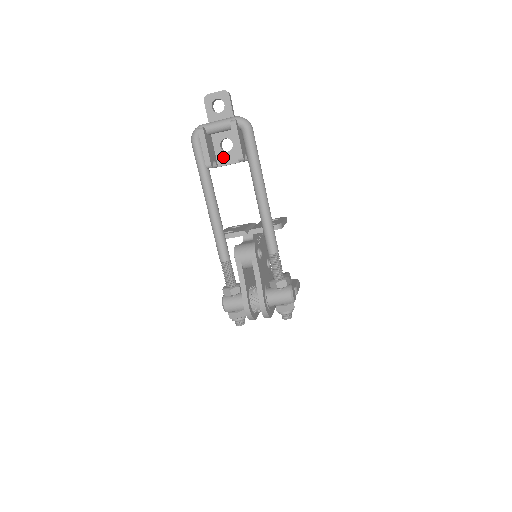
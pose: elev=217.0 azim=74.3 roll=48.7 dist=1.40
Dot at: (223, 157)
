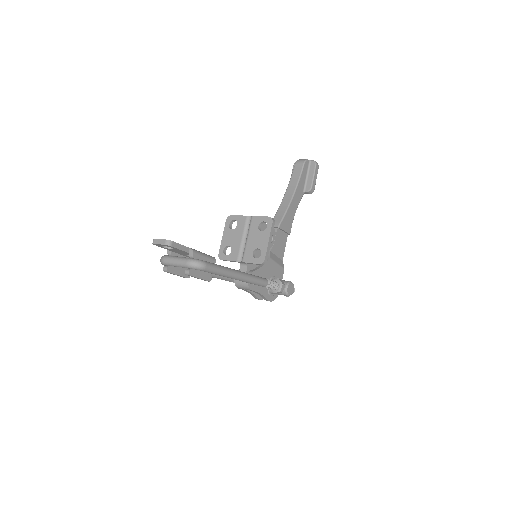
Dot at: occluded
